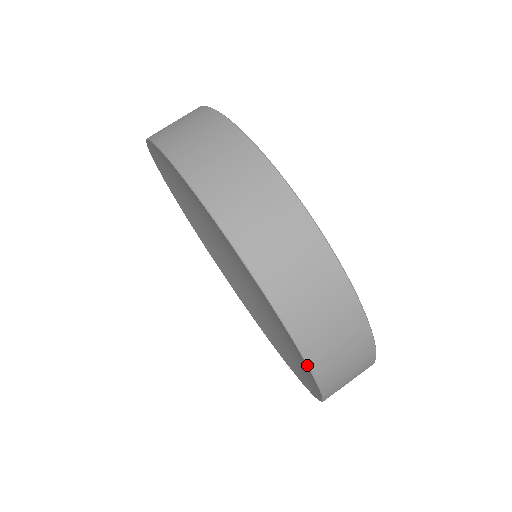
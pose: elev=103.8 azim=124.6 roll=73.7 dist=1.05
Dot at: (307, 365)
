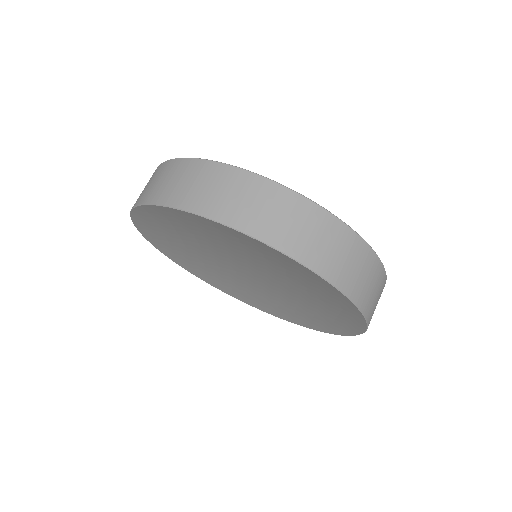
Dot at: (327, 282)
